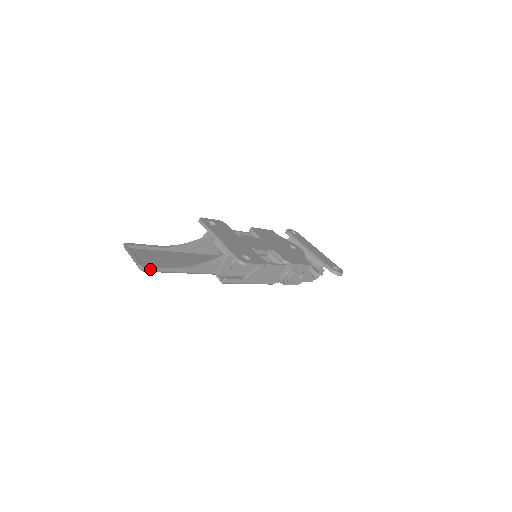
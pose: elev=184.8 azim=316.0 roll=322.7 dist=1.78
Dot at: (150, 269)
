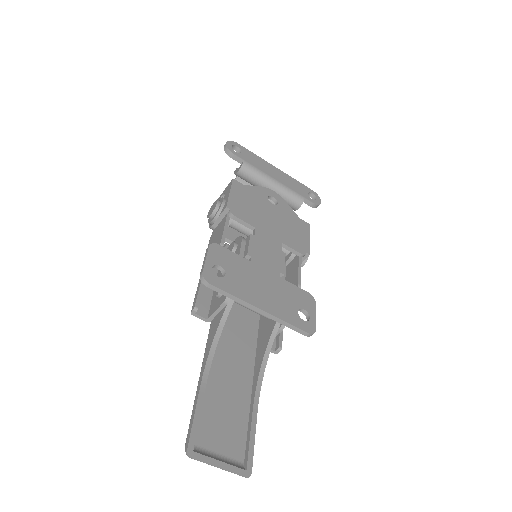
Dot at: (250, 459)
